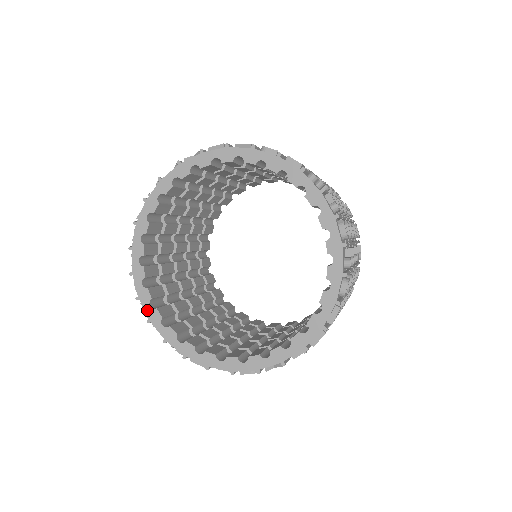
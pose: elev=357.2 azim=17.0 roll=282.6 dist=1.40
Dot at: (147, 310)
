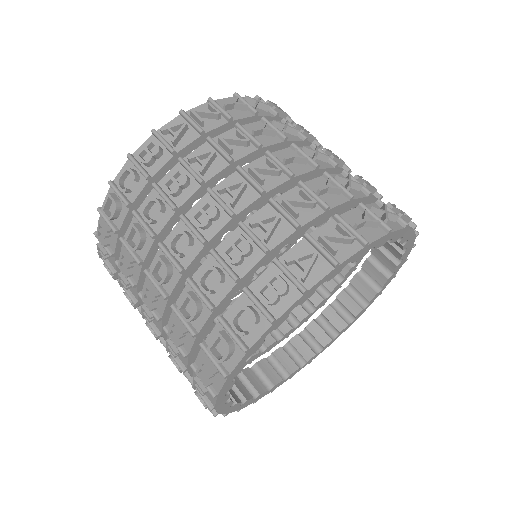
Dot at: (226, 386)
